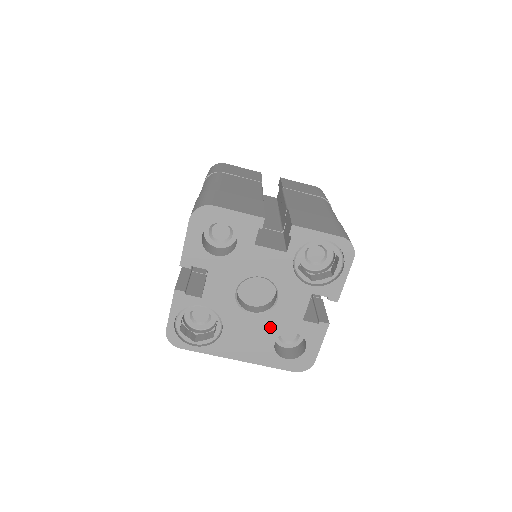
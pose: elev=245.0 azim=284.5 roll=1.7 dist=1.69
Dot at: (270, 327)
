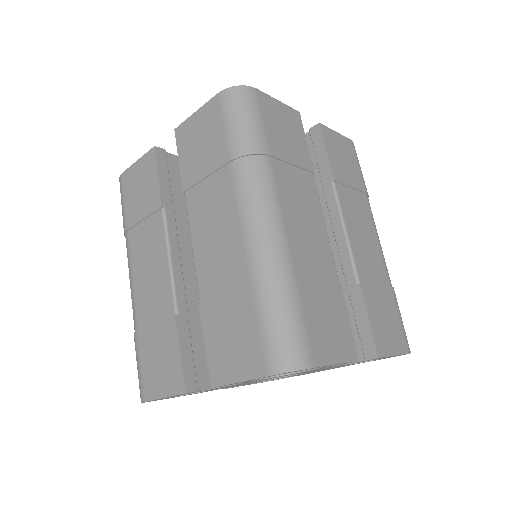
Dot at: occluded
